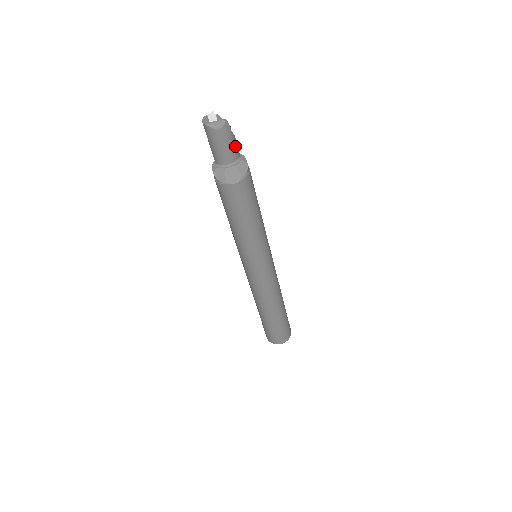
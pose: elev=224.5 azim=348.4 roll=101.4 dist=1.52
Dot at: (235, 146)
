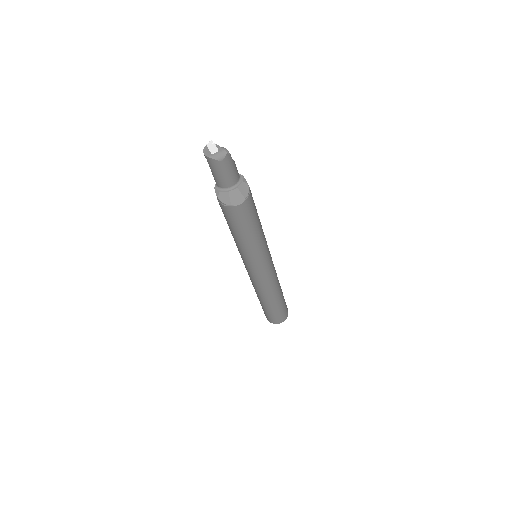
Dot at: (235, 170)
